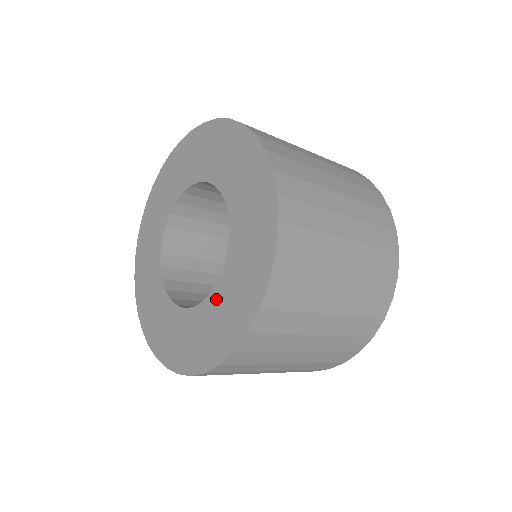
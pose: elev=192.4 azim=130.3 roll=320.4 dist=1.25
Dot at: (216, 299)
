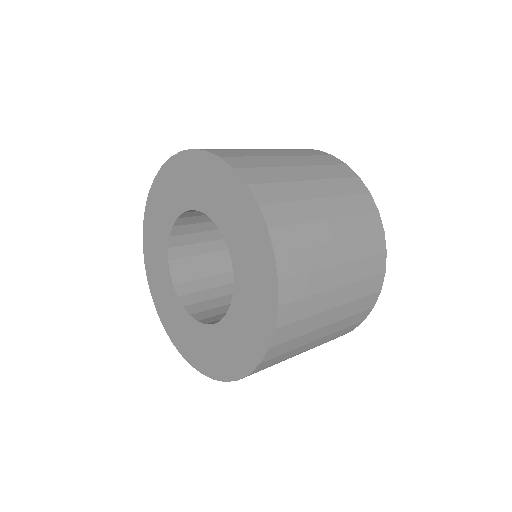
Dot at: (209, 334)
